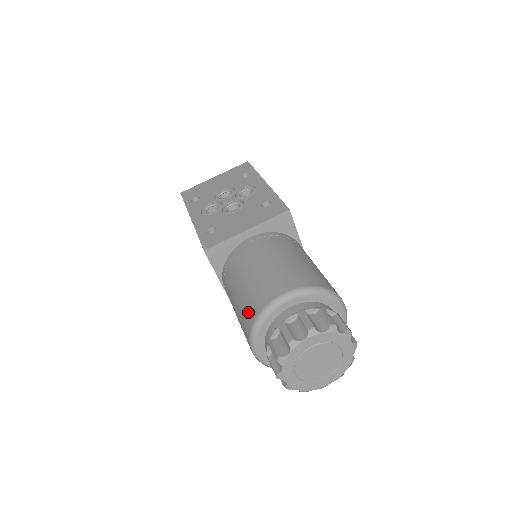
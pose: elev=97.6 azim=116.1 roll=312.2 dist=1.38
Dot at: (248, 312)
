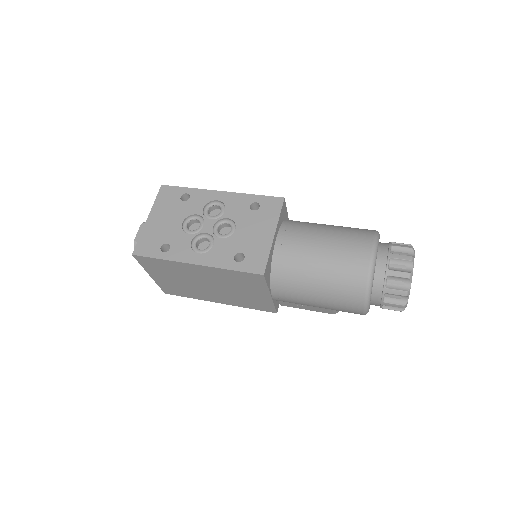
Dot at: (351, 286)
